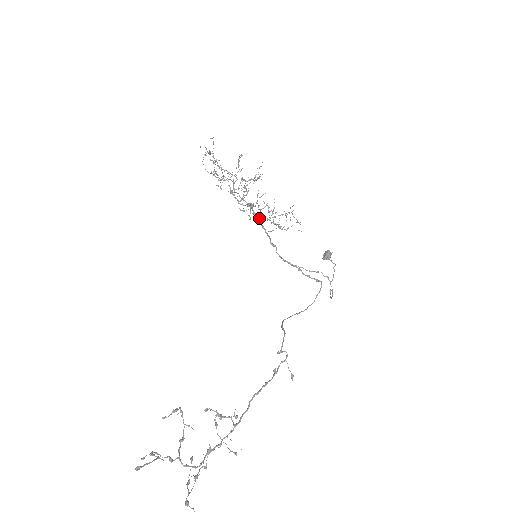
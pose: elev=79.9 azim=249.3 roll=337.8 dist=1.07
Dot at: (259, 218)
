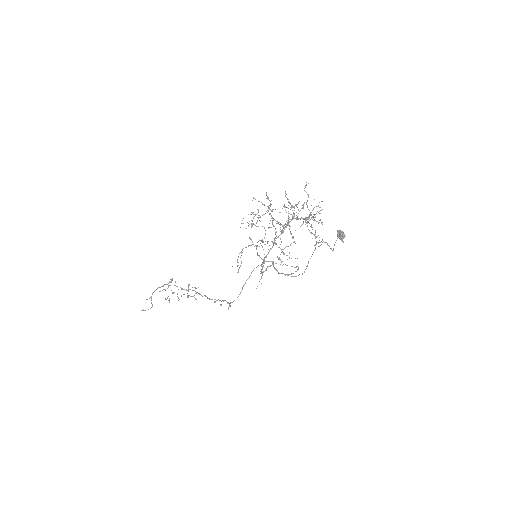
Dot at: (261, 273)
